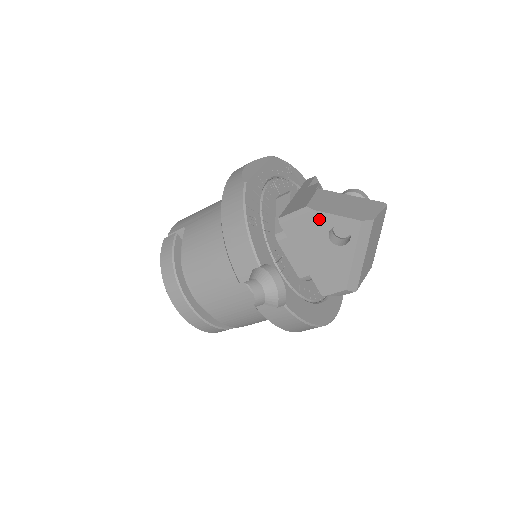
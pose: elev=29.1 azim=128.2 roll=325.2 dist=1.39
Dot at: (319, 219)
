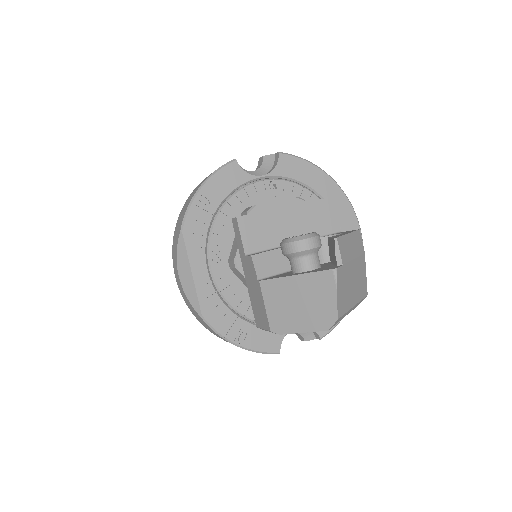
Dot at: occluded
